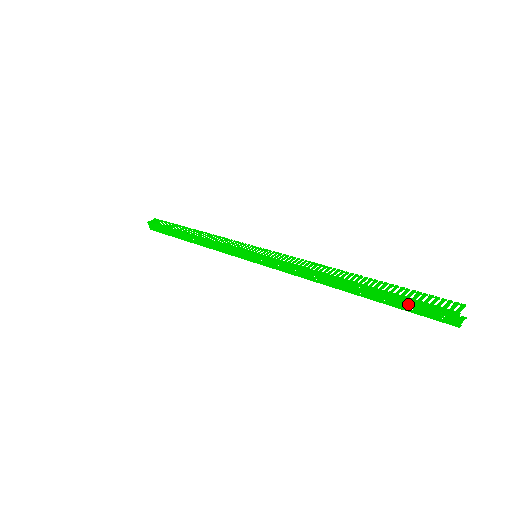
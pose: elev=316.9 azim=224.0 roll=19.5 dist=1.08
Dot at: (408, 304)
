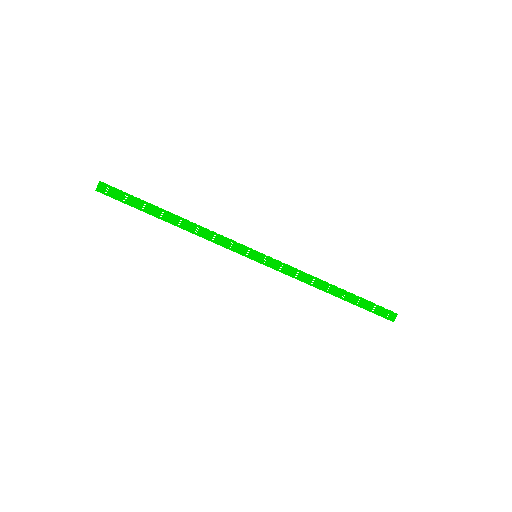
Dot at: (372, 307)
